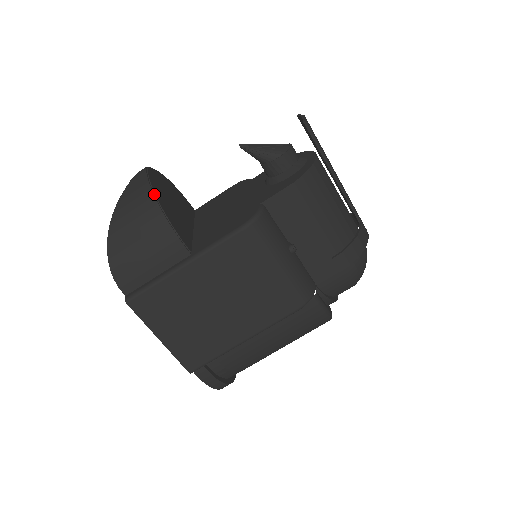
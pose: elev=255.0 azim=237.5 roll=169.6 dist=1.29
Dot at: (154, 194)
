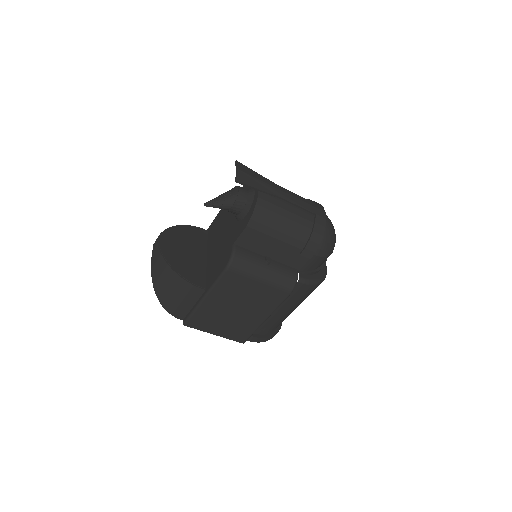
Dot at: (167, 262)
